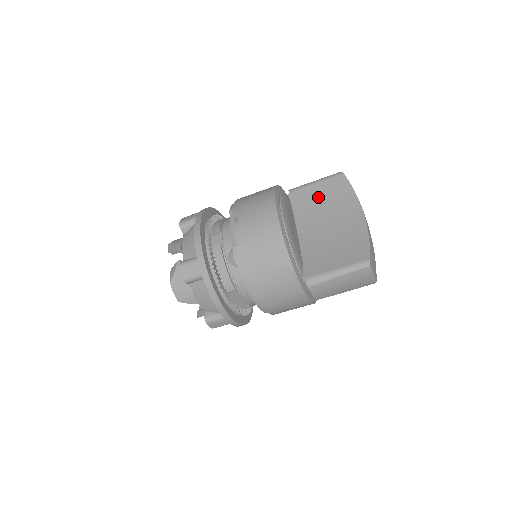
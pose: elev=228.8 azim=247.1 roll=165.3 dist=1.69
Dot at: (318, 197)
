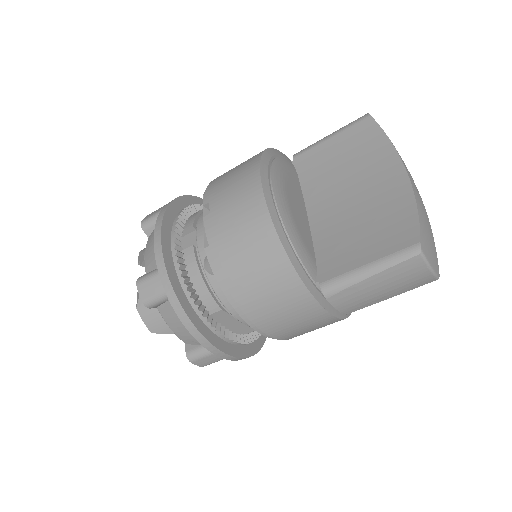
Dot at: (335, 157)
